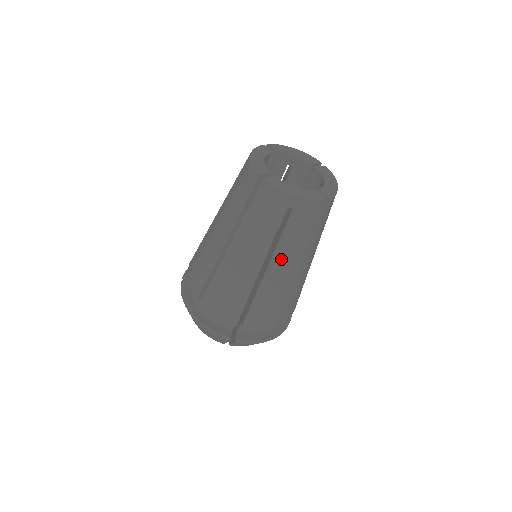
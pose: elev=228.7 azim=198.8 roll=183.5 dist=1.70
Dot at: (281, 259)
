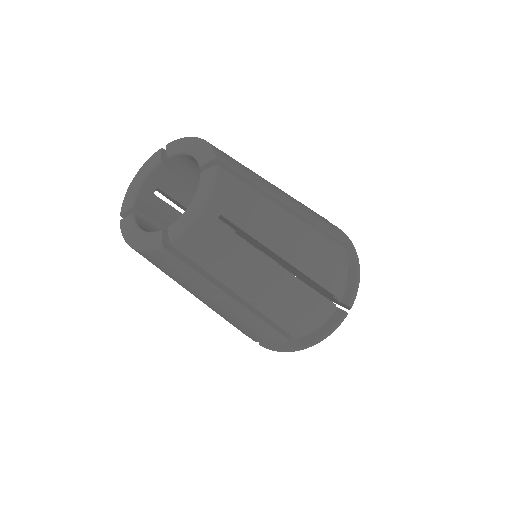
Dot at: (199, 295)
